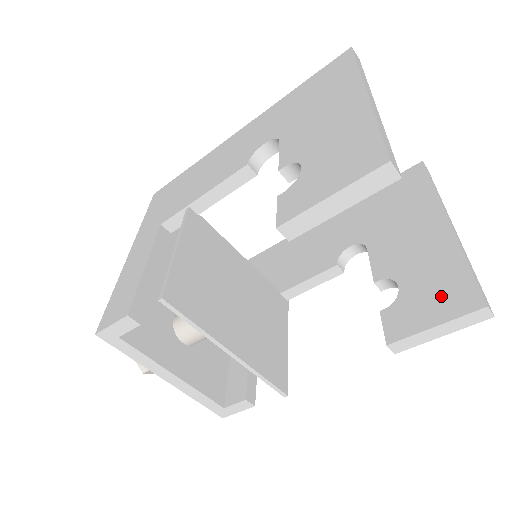
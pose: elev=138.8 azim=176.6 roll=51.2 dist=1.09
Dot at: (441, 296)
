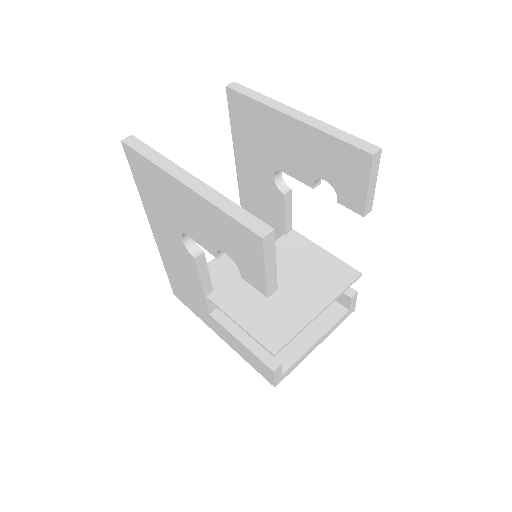
Dot at: (349, 169)
